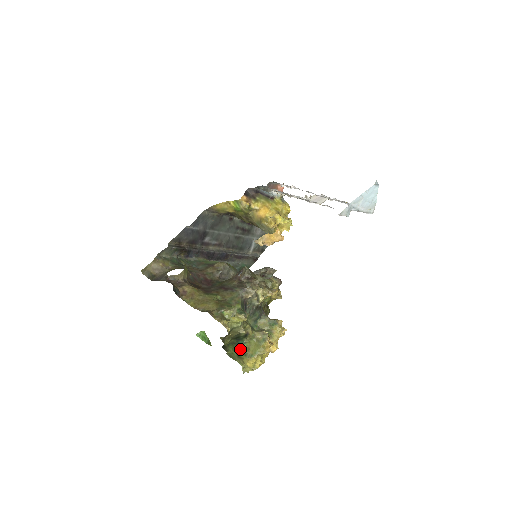
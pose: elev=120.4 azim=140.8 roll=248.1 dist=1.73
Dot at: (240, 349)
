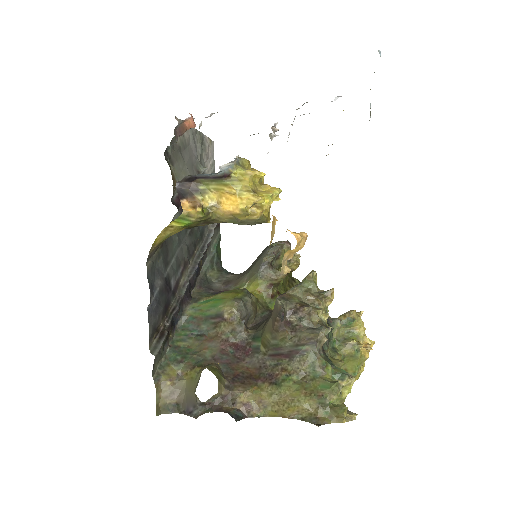
Dot at: occluded
